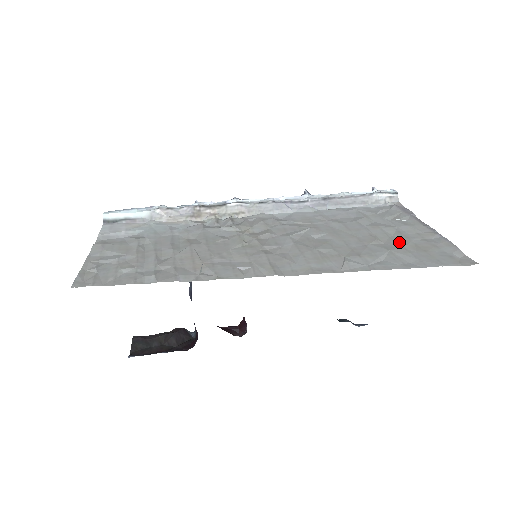
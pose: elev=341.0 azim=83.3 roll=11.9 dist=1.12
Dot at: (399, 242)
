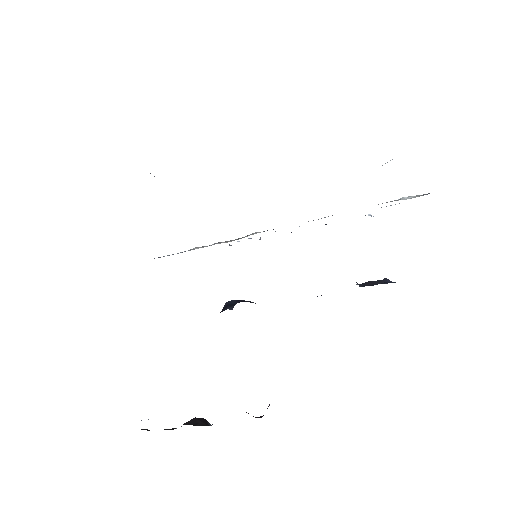
Dot at: occluded
